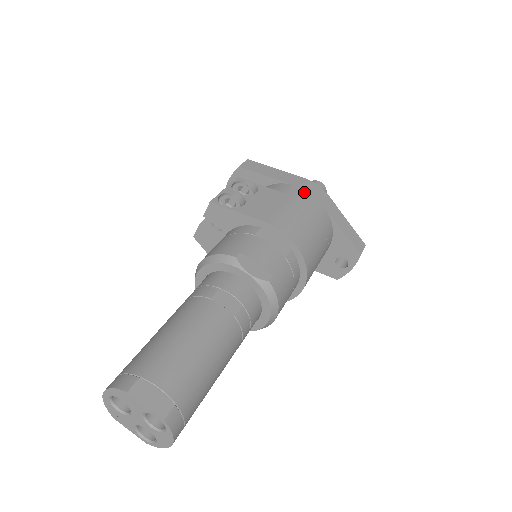
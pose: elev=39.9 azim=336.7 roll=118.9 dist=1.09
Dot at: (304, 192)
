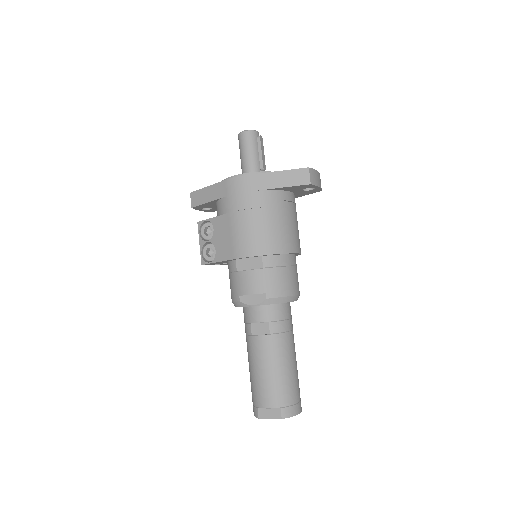
Dot at: (233, 199)
